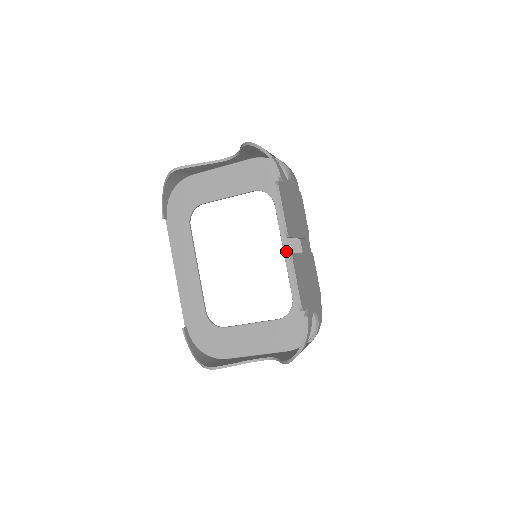
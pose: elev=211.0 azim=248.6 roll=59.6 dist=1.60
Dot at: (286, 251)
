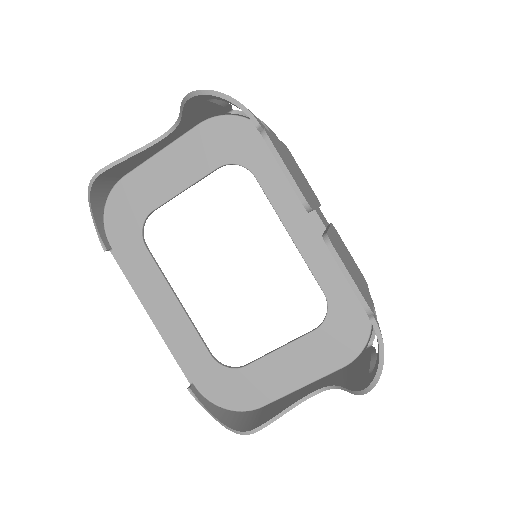
Dot at: (293, 234)
